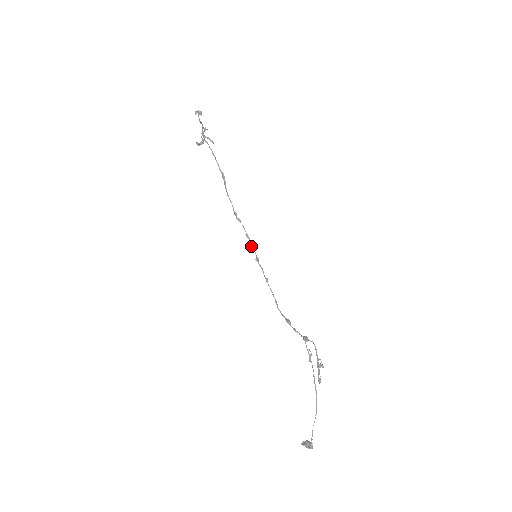
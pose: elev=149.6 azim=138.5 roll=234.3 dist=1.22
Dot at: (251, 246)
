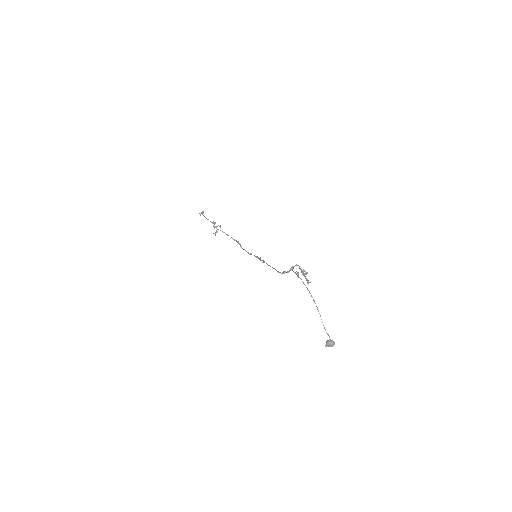
Dot at: (260, 260)
